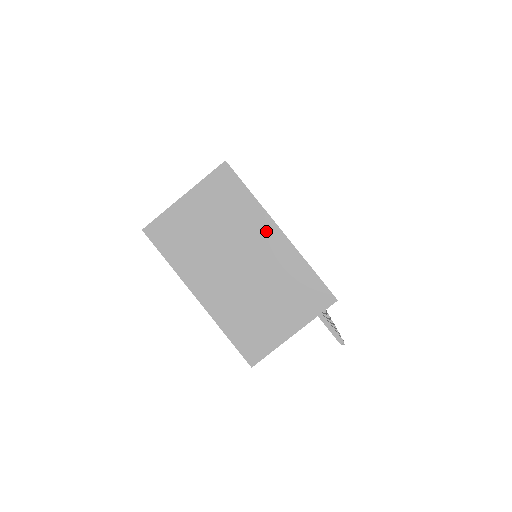
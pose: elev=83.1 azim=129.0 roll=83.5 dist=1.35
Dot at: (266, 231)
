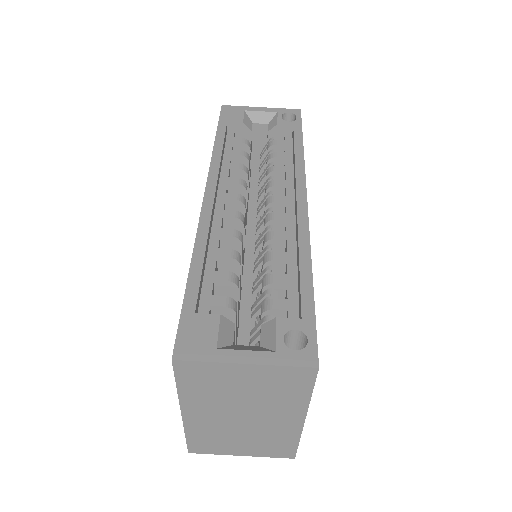
Dot at: (292, 415)
